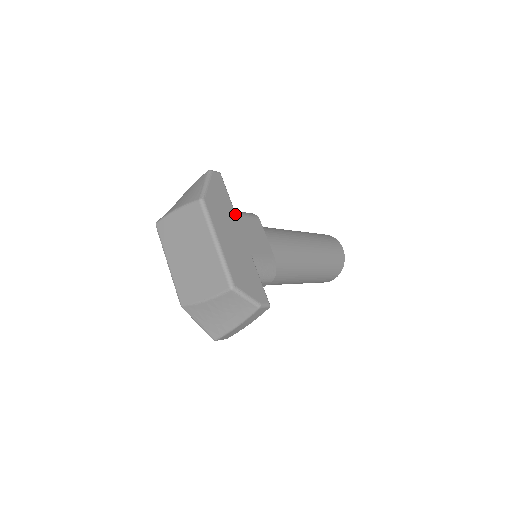
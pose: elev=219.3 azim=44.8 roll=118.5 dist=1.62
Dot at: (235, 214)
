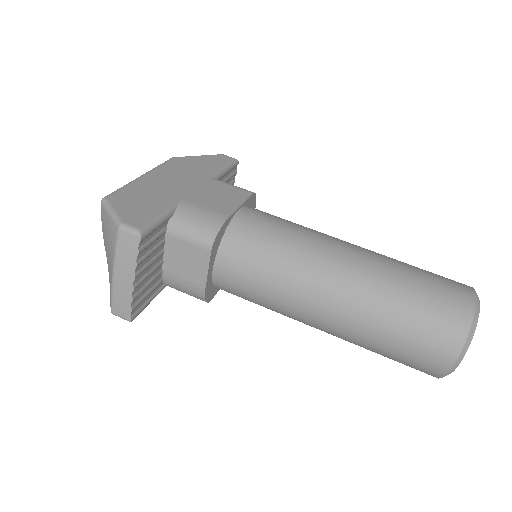
Dot at: (209, 177)
